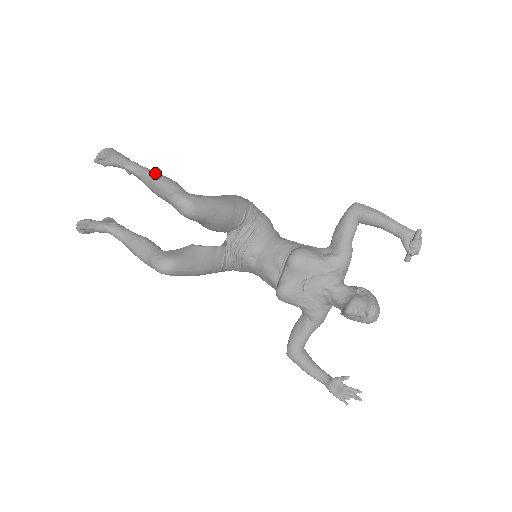
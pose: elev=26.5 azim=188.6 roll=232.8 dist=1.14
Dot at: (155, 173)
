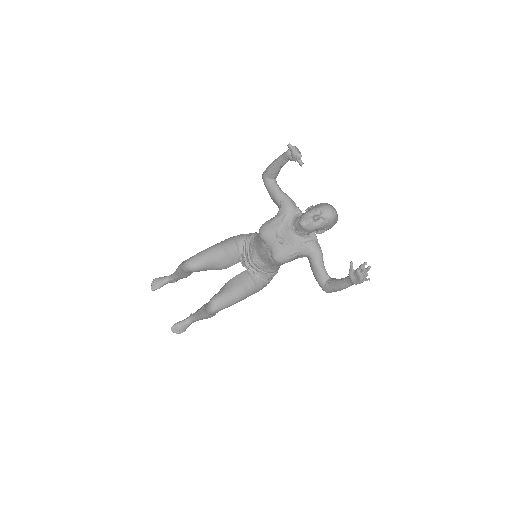
Dot at: occluded
